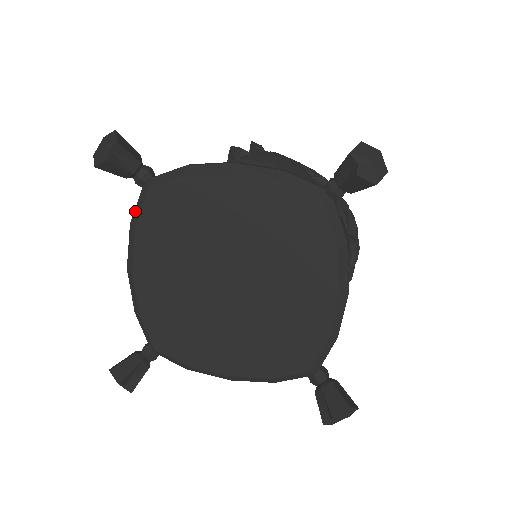
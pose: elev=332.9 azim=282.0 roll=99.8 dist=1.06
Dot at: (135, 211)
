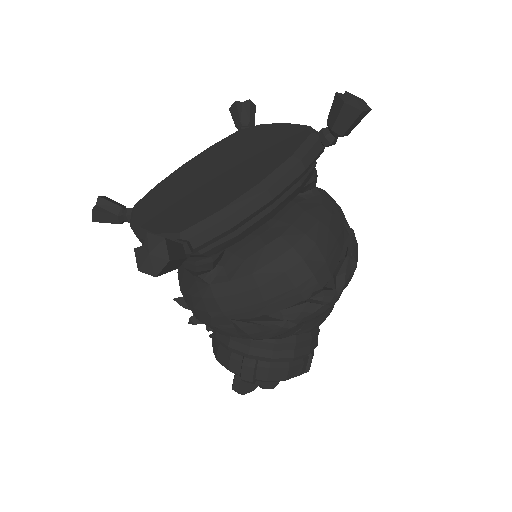
Dot at: occluded
